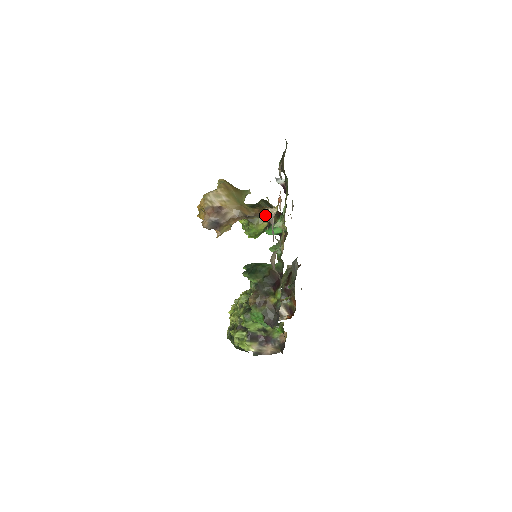
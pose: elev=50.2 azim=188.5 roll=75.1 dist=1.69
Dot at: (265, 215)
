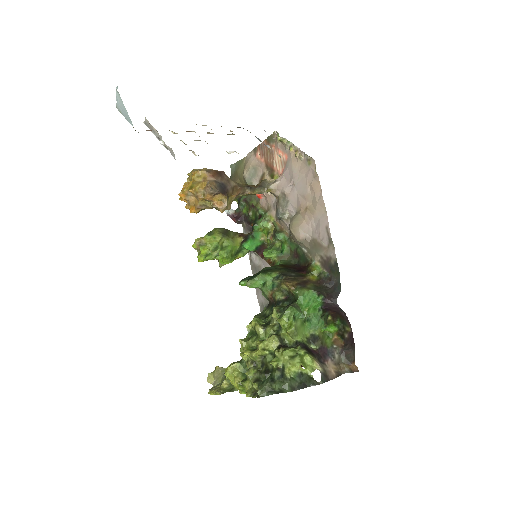
Dot at: (266, 186)
